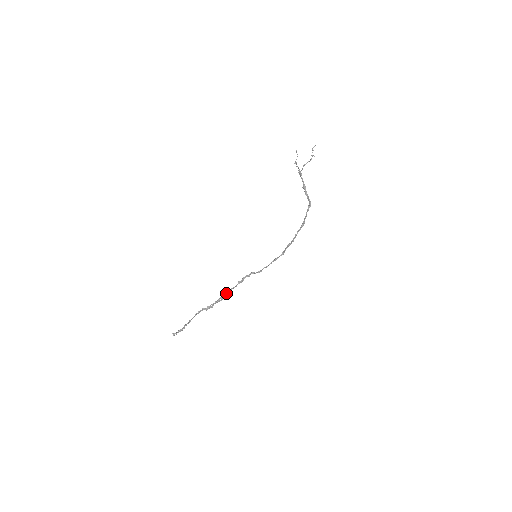
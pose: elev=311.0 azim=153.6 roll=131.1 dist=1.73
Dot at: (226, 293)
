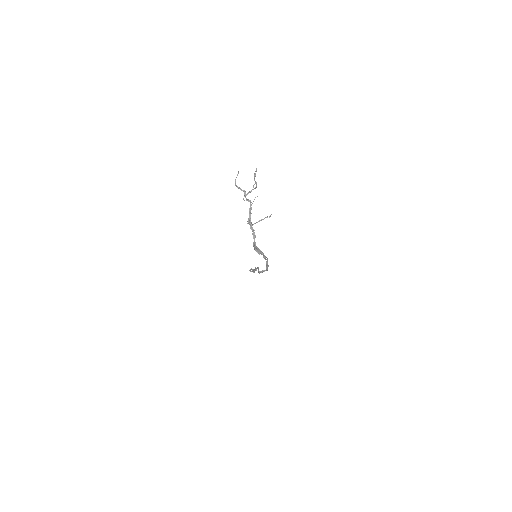
Dot at: occluded
